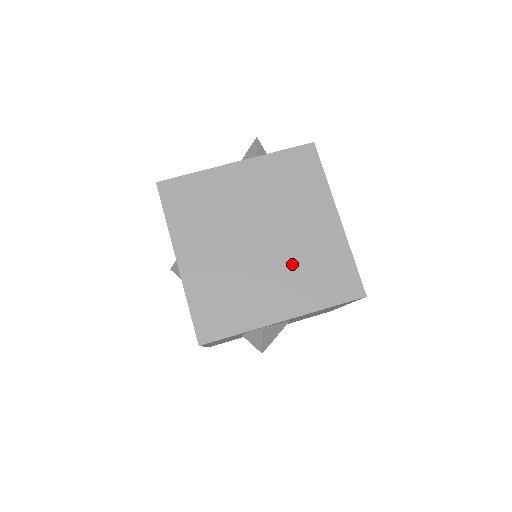
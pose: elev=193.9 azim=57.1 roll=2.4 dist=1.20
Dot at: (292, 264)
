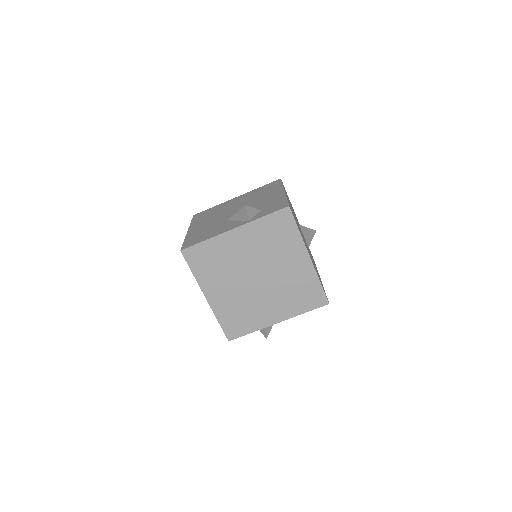
Dot at: (280, 291)
